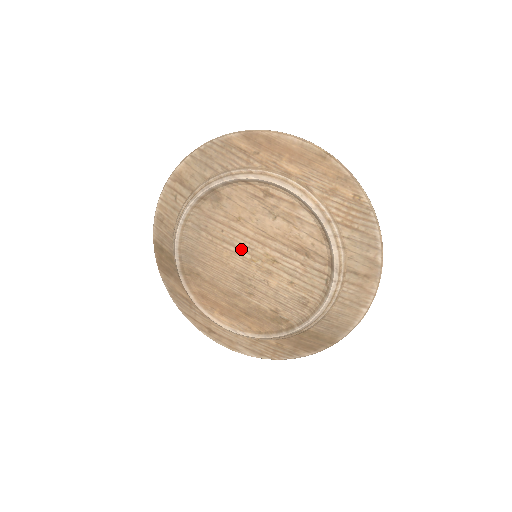
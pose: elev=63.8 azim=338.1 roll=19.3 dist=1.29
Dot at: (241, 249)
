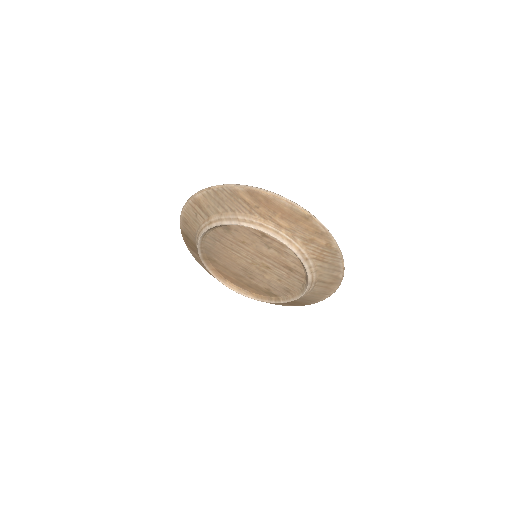
Dot at: (245, 257)
